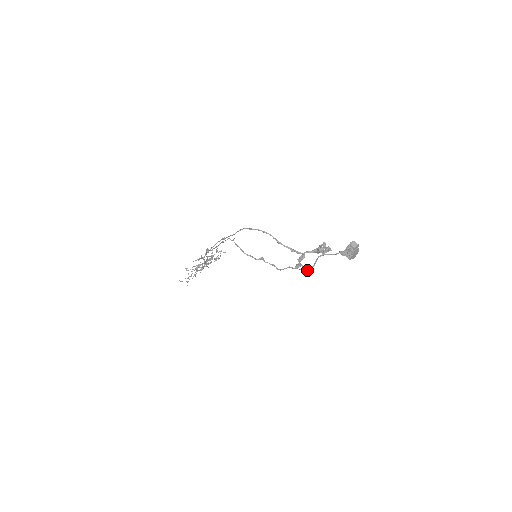
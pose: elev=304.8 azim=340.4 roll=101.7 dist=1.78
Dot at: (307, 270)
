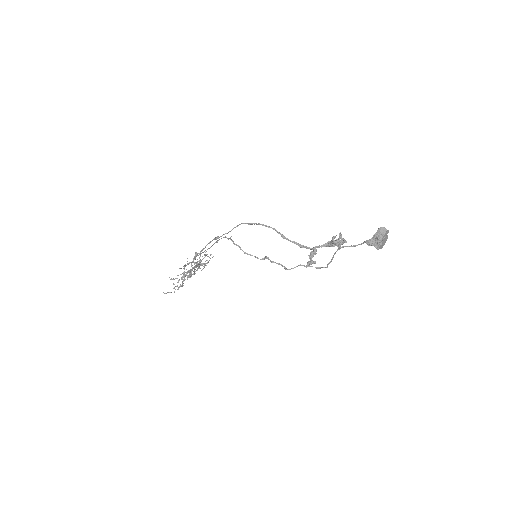
Dot at: (322, 267)
